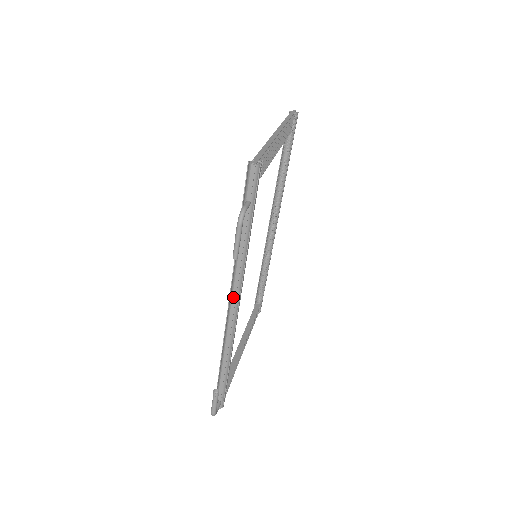
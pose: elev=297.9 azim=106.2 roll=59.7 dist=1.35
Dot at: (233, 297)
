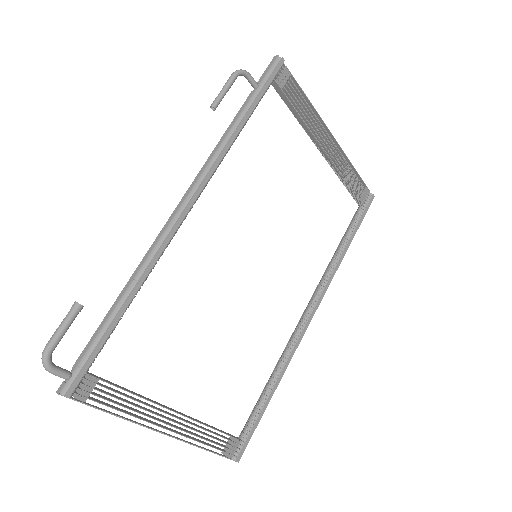
Dot at: (190, 187)
